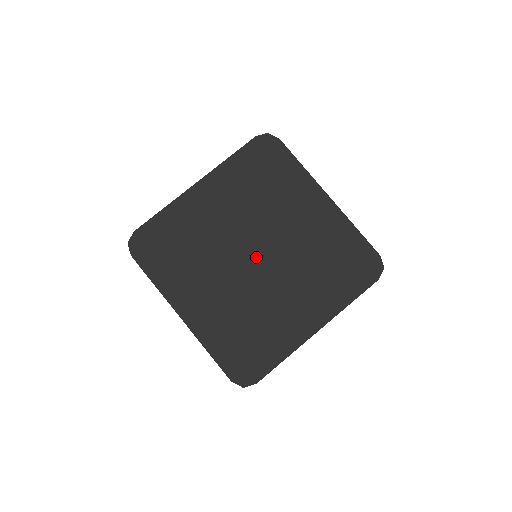
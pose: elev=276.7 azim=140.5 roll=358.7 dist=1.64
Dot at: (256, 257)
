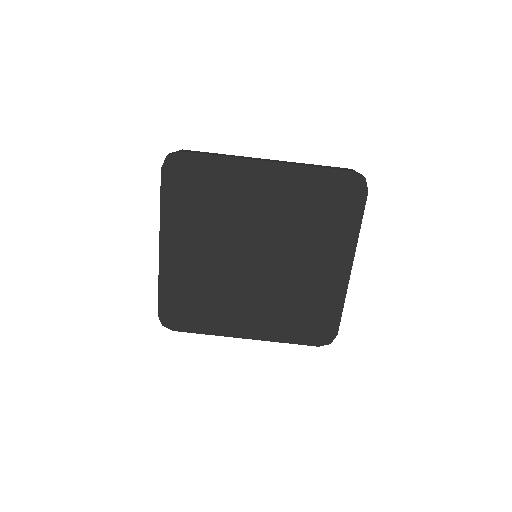
Dot at: (257, 259)
